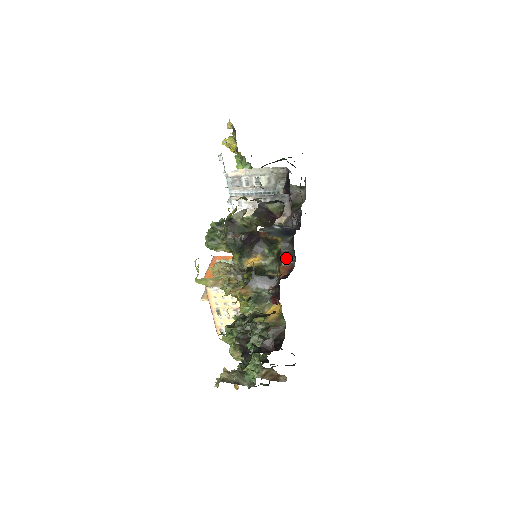
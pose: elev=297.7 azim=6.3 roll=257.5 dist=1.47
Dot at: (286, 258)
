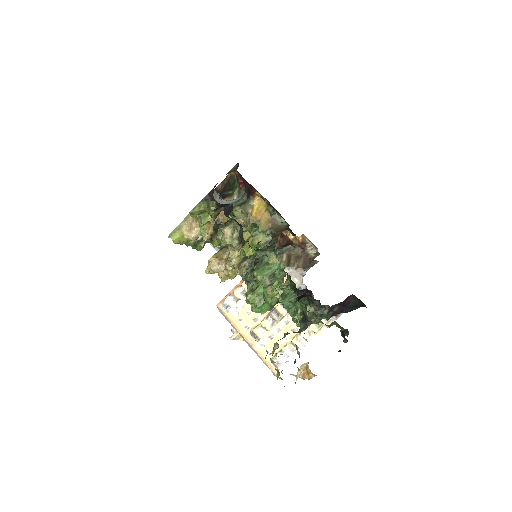
Dot at: occluded
